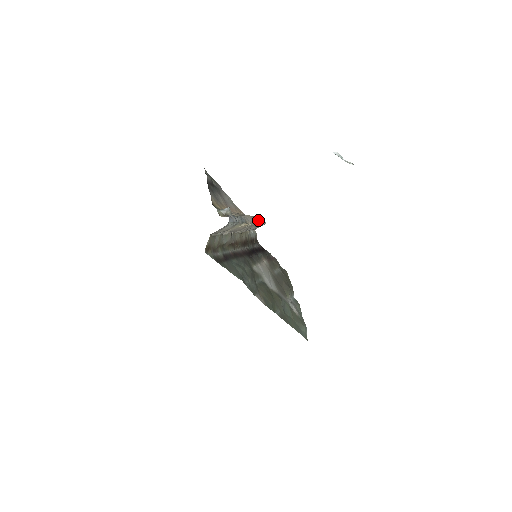
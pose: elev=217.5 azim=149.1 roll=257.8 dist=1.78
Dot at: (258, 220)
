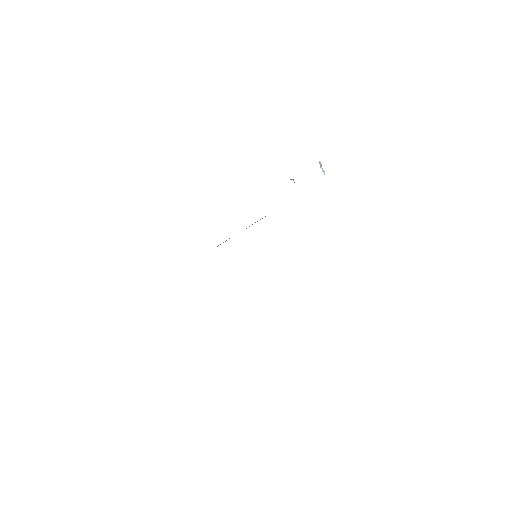
Dot at: occluded
